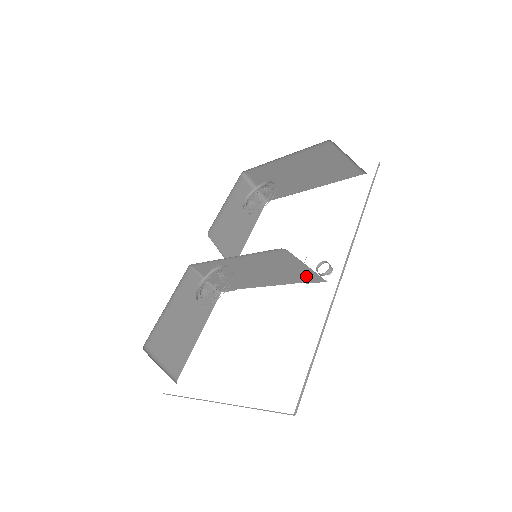
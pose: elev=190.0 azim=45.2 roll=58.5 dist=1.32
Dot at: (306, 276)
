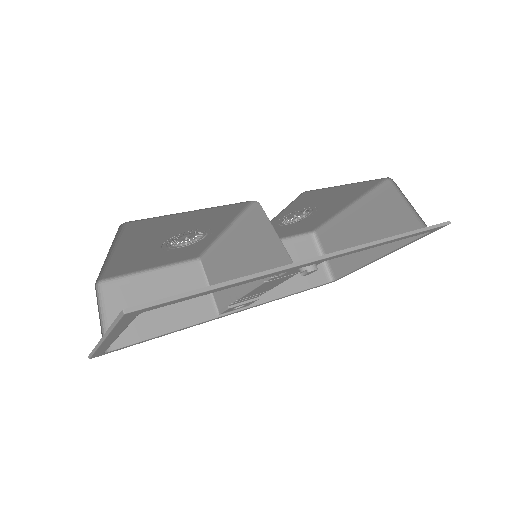
Dot at: (278, 258)
